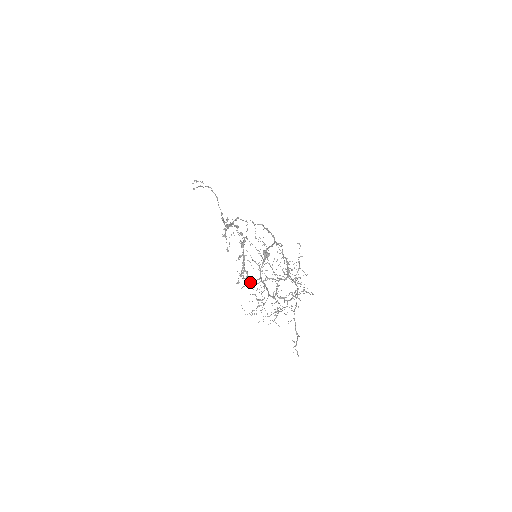
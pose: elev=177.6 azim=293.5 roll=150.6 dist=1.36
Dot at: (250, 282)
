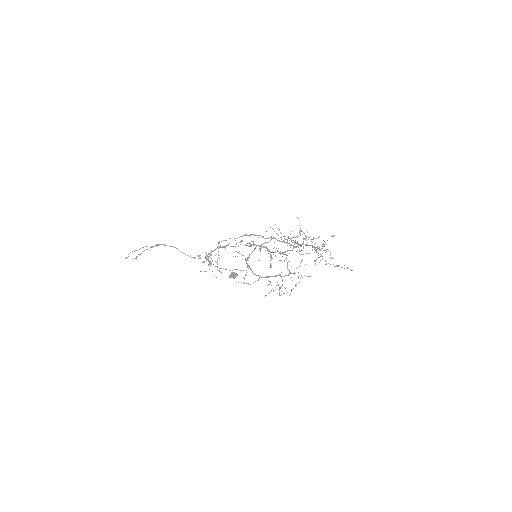
Dot at: (291, 250)
